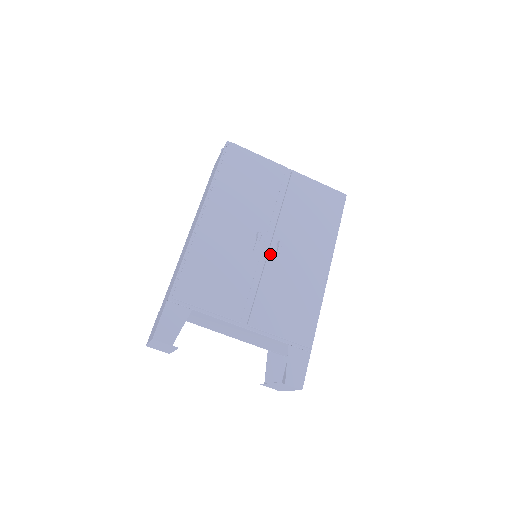
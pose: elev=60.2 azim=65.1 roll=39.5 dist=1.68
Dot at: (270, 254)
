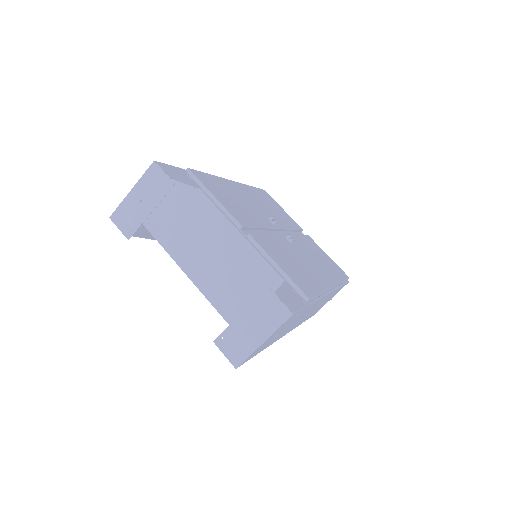
Dot at: (281, 236)
